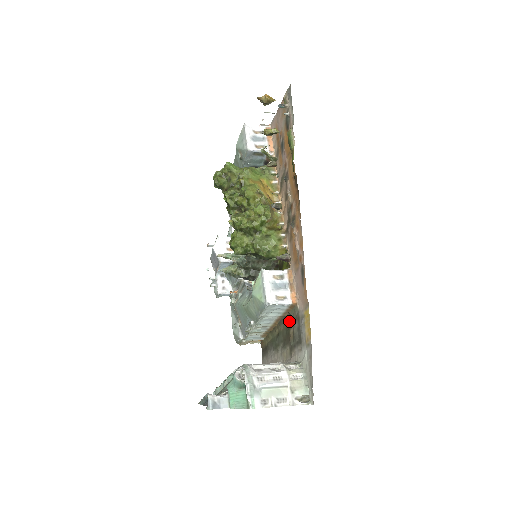
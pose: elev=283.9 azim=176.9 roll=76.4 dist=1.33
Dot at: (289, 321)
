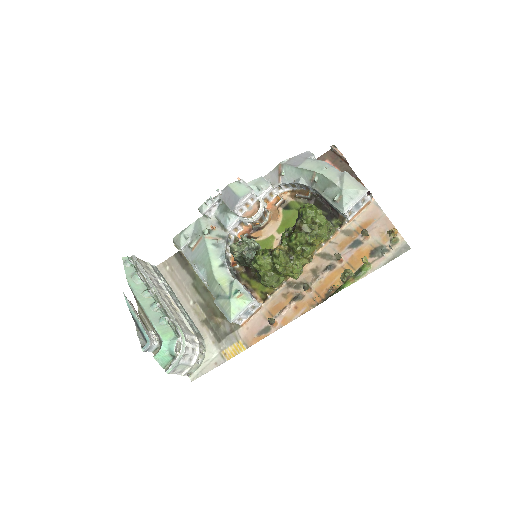
Dot at: occluded
